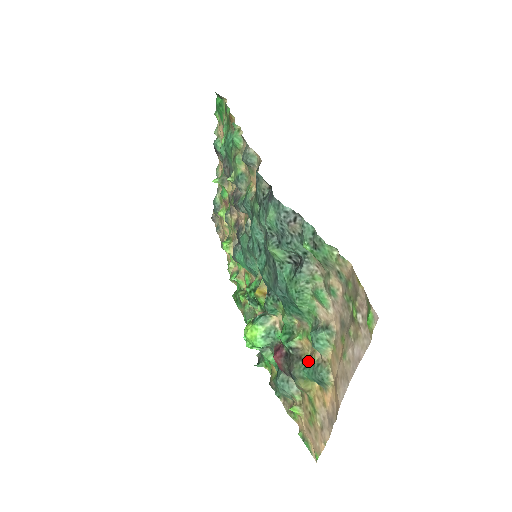
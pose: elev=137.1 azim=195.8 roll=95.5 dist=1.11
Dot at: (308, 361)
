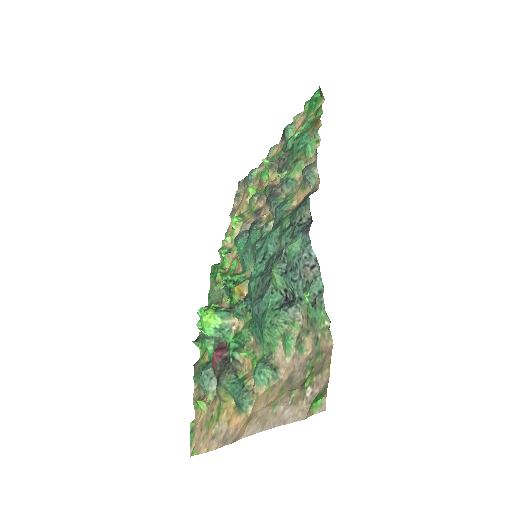
Dot at: (240, 379)
